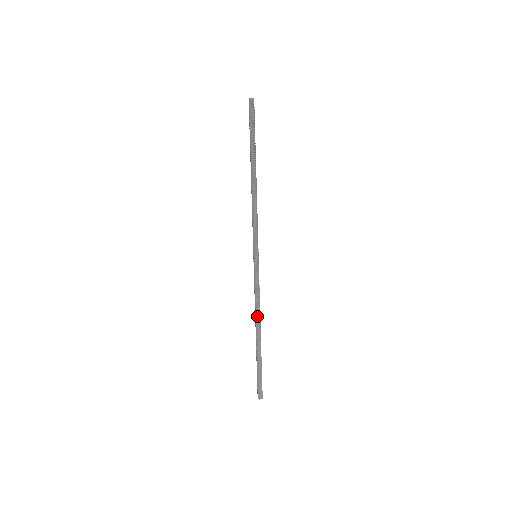
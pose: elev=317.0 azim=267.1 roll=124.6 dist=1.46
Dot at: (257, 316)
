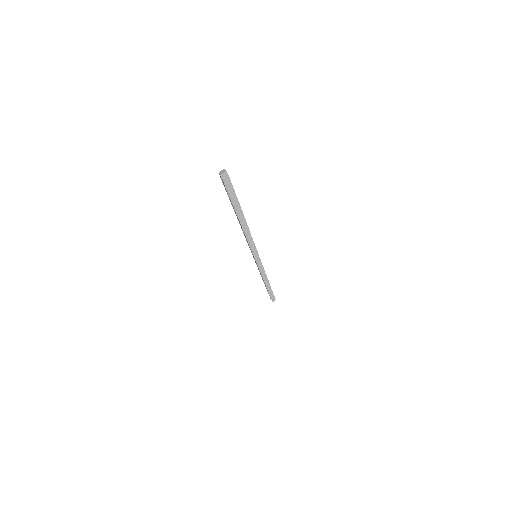
Dot at: (265, 279)
